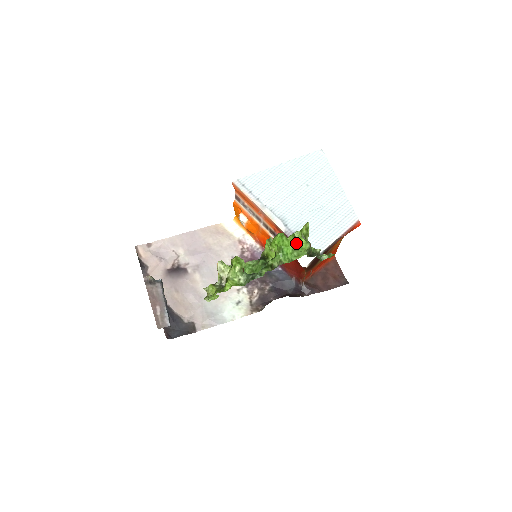
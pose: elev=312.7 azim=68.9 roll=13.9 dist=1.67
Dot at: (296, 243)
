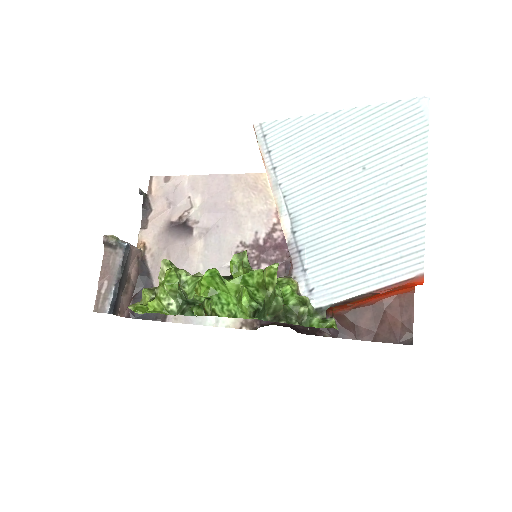
Dot at: (239, 295)
